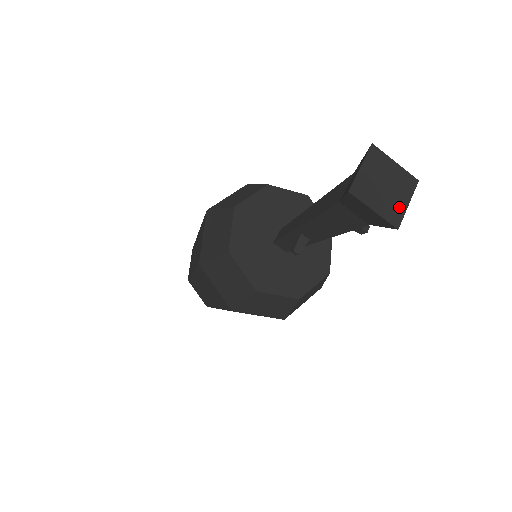
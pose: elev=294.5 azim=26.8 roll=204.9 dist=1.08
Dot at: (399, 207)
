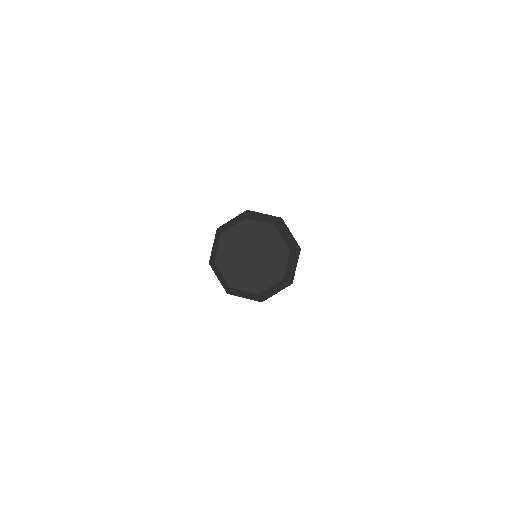
Dot at: (252, 261)
